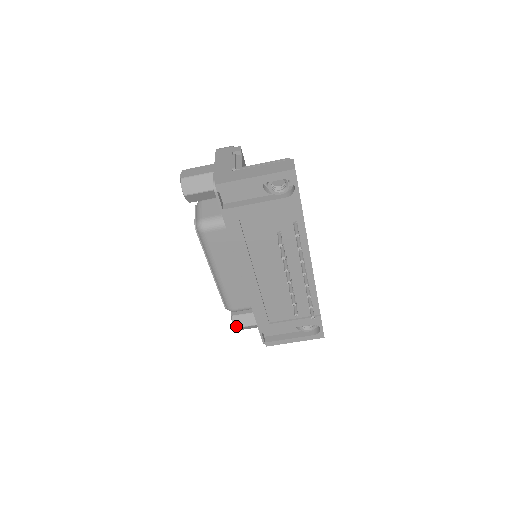
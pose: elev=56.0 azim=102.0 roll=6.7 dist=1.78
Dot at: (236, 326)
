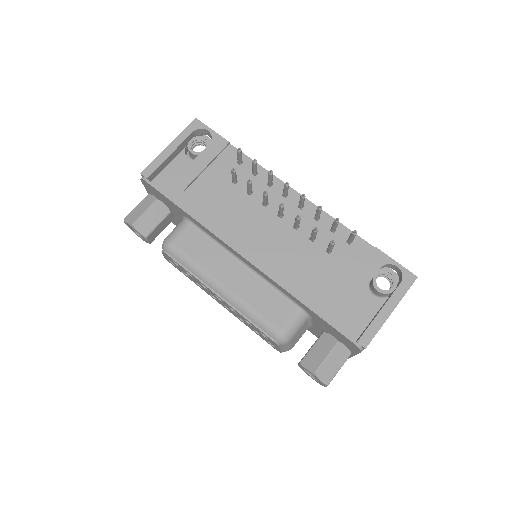
Dot at: (314, 369)
